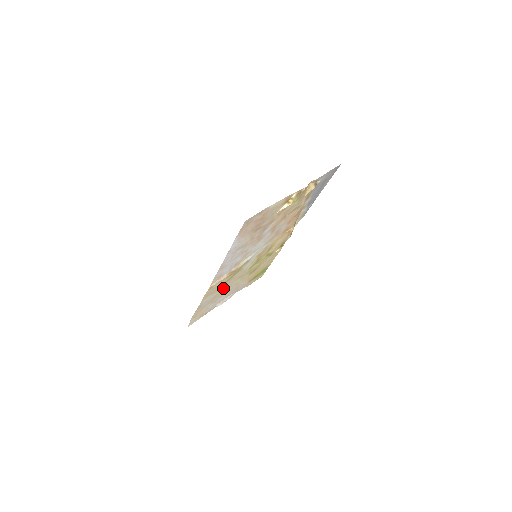
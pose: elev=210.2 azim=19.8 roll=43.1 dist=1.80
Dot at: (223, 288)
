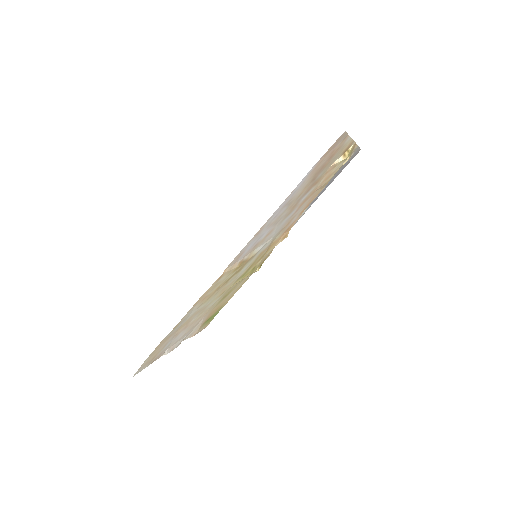
Dot at: (206, 303)
